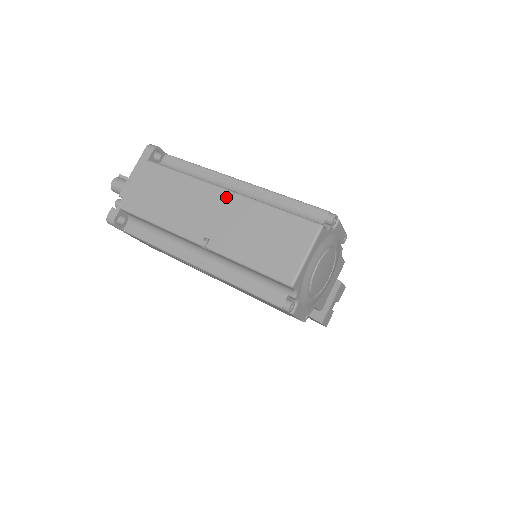
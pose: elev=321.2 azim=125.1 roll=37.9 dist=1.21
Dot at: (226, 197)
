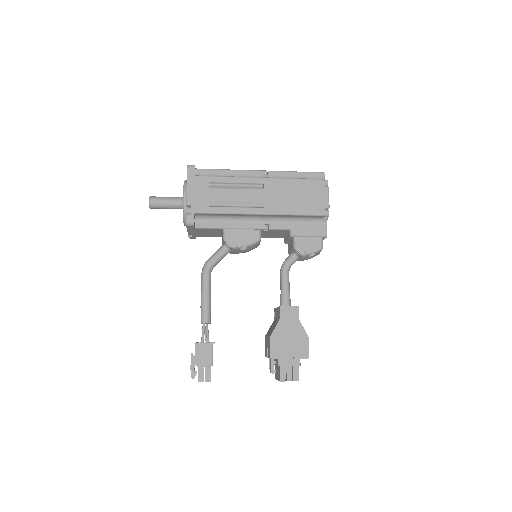
Dot at: occluded
